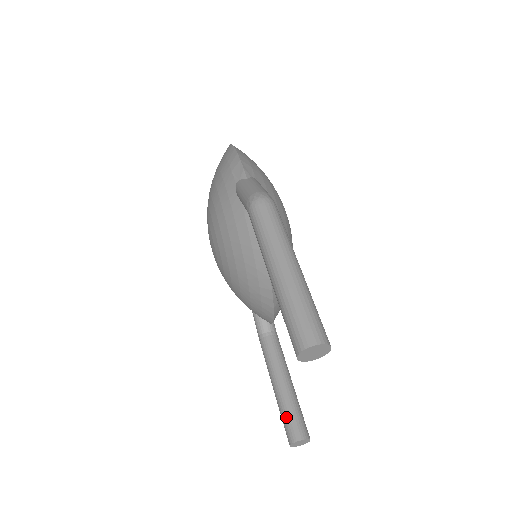
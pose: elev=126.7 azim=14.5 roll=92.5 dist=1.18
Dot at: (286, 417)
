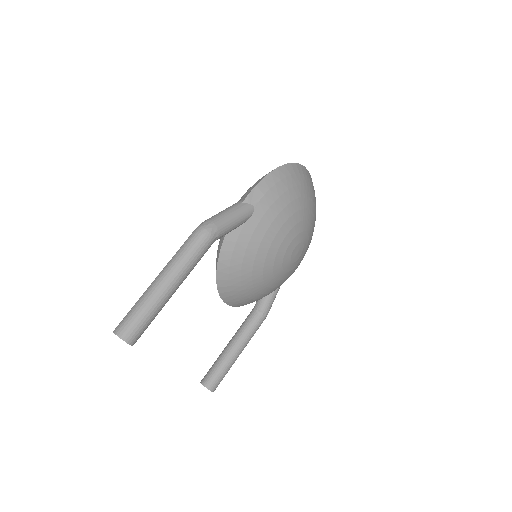
Dot at: (212, 367)
